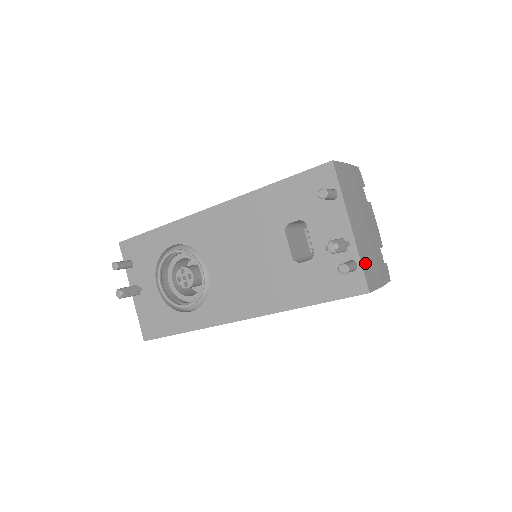
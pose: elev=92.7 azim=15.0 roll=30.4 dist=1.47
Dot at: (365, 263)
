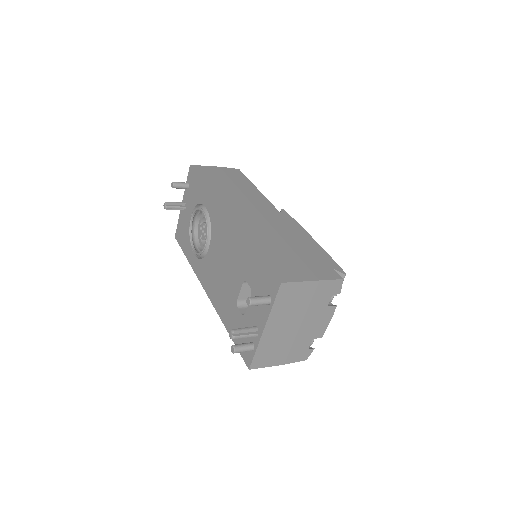
Dot at: (263, 352)
